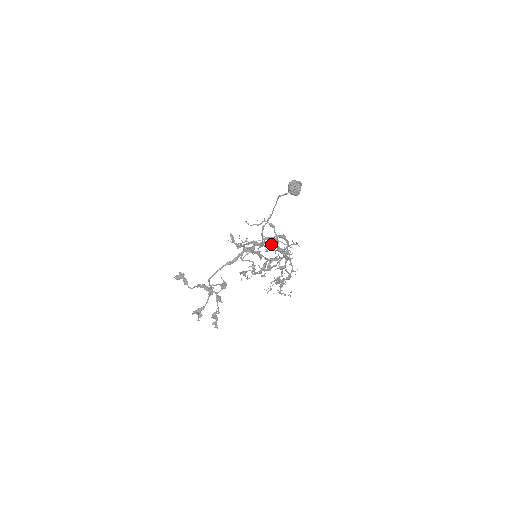
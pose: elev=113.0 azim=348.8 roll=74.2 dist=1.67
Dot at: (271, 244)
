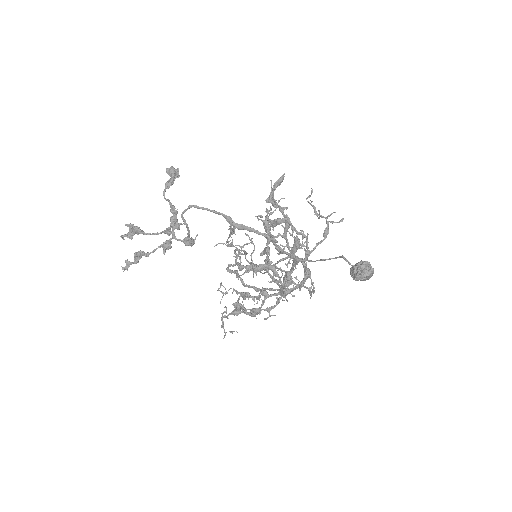
Dot at: (298, 247)
